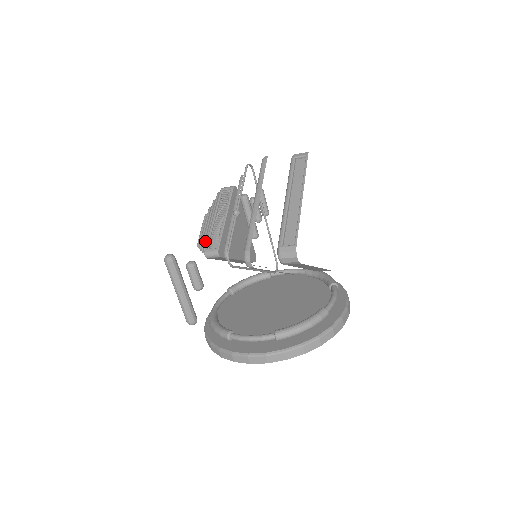
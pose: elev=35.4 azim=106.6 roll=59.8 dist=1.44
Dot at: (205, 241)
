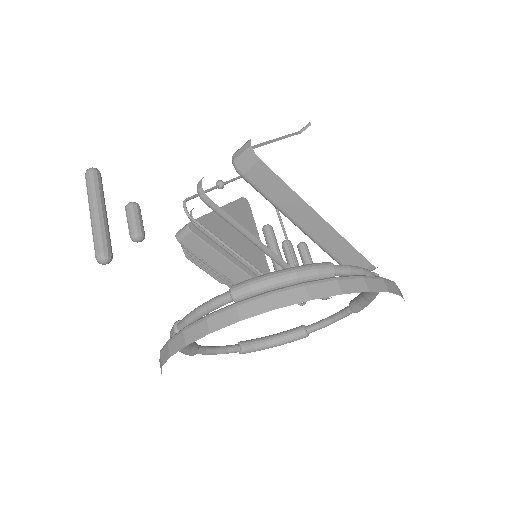
Dot at: occluded
